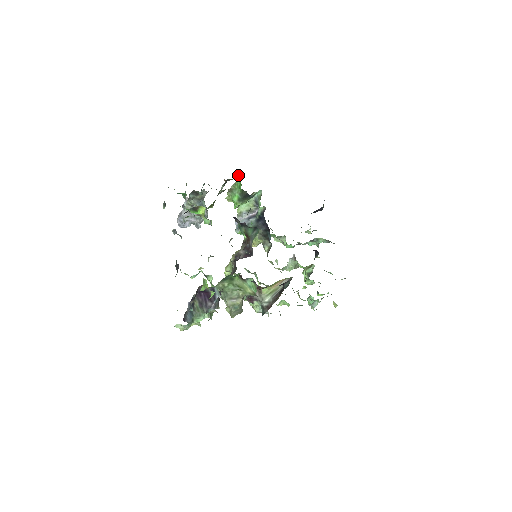
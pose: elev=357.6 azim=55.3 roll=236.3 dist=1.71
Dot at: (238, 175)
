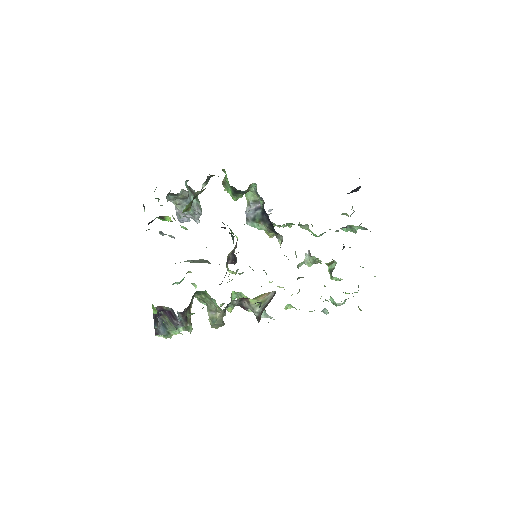
Dot at: (224, 169)
